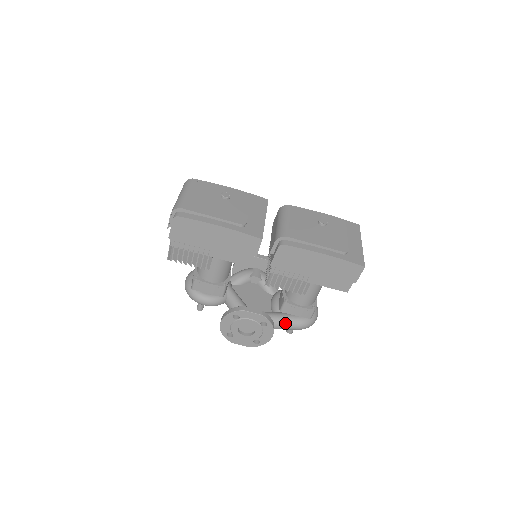
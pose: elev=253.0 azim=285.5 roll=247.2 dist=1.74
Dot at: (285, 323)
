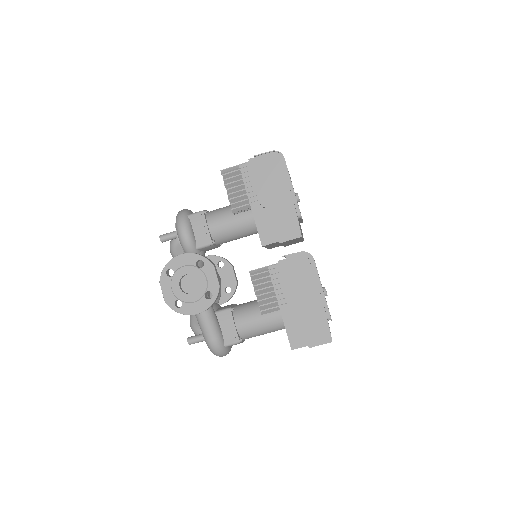
Dot at: (211, 321)
